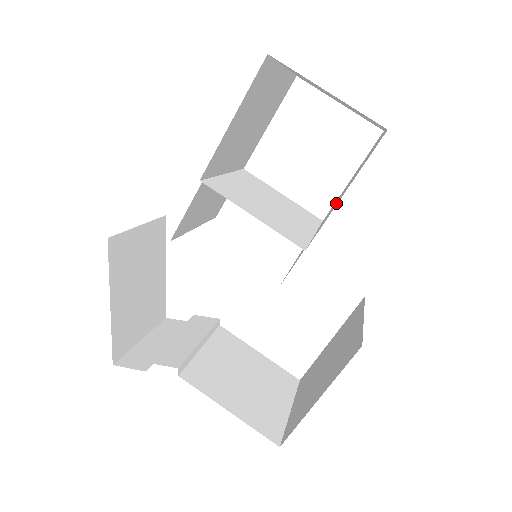
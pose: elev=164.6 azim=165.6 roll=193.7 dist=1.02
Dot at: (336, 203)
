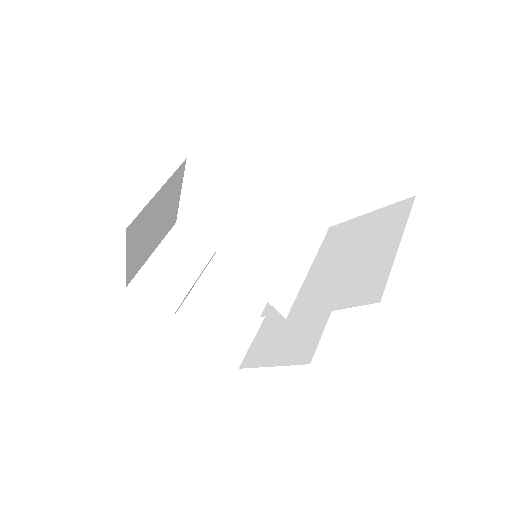
Dot at: (329, 281)
